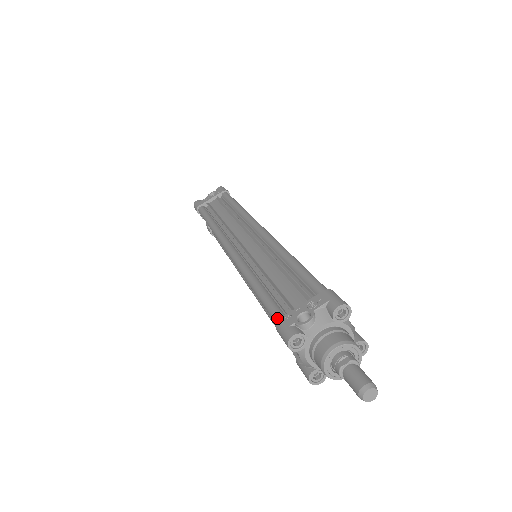
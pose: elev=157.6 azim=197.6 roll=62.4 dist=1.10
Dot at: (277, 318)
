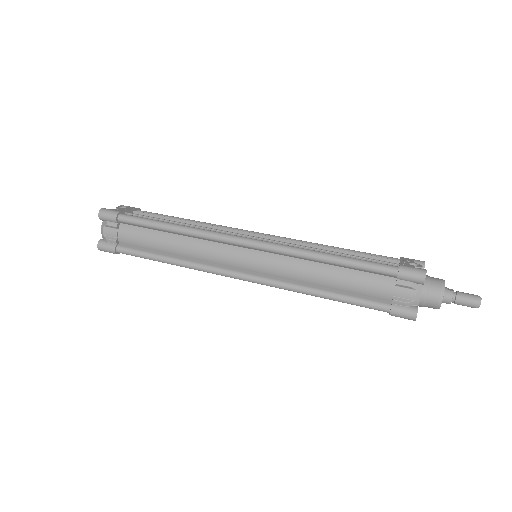
Dot at: (394, 266)
